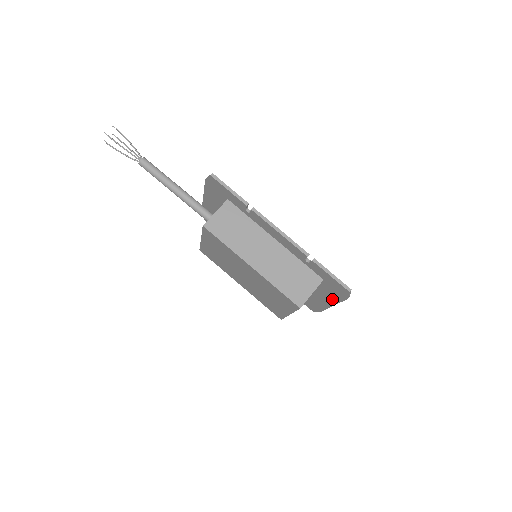
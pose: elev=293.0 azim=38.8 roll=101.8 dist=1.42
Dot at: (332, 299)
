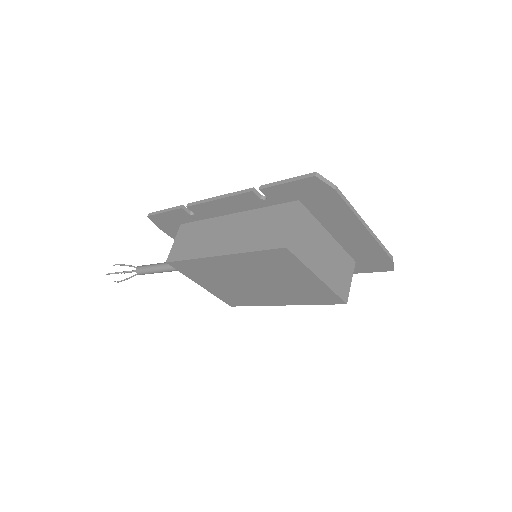
Dot at: (346, 217)
